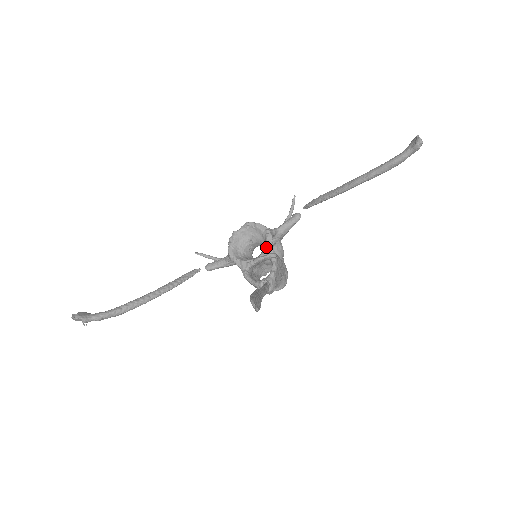
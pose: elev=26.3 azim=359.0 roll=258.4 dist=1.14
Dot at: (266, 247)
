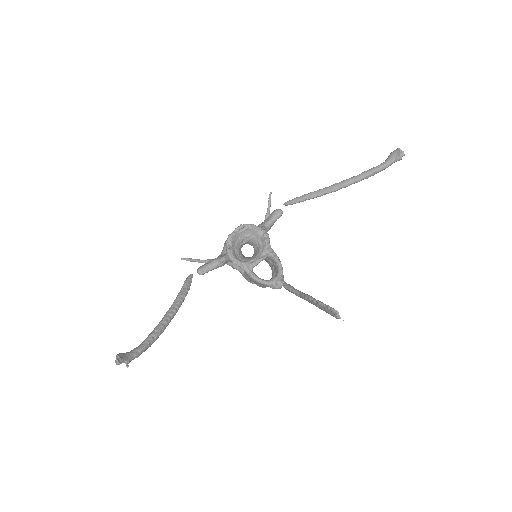
Dot at: (266, 247)
